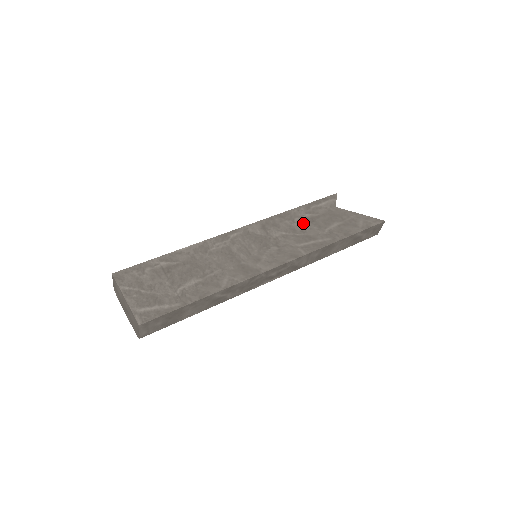
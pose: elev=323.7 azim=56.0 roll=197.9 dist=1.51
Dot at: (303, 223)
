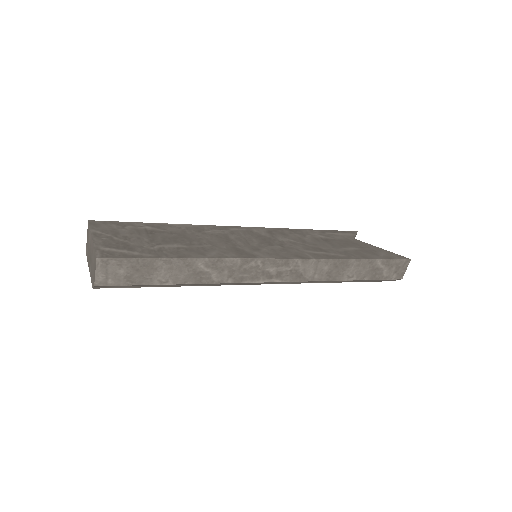
Dot at: (315, 239)
